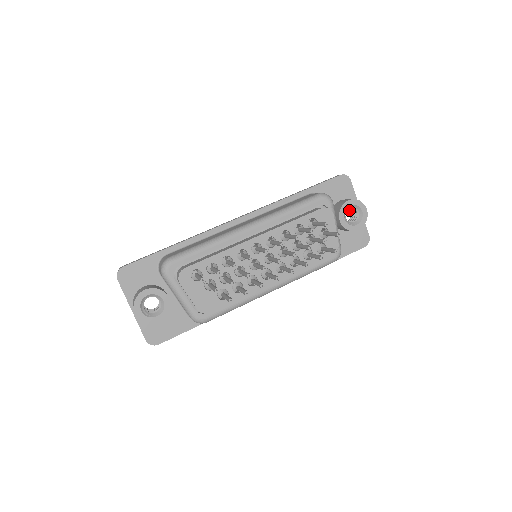
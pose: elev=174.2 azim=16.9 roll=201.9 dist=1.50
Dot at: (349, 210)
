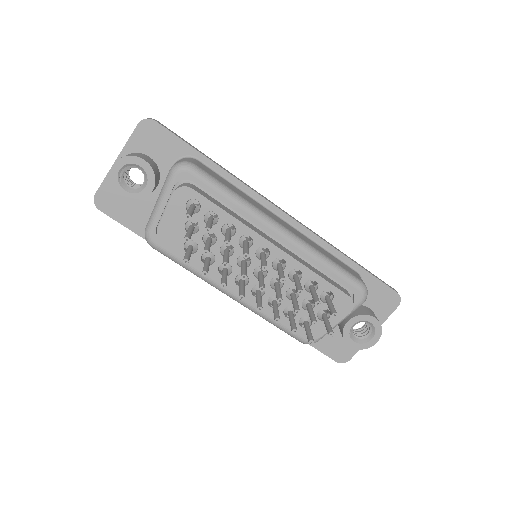
Dot at: (365, 323)
